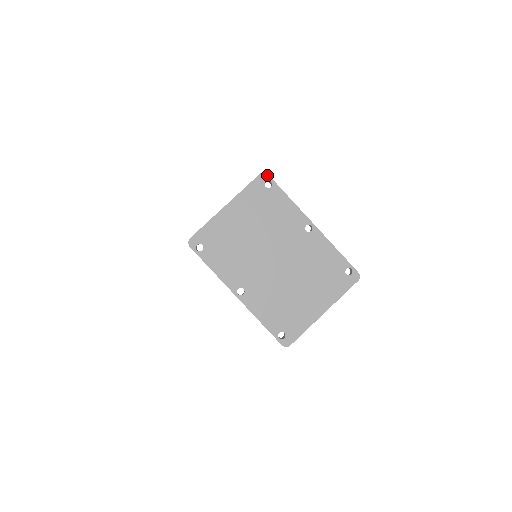
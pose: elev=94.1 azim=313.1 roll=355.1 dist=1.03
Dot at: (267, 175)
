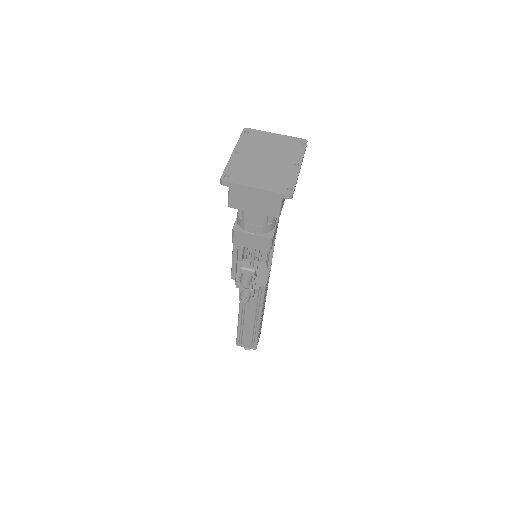
Dot at: occluded
